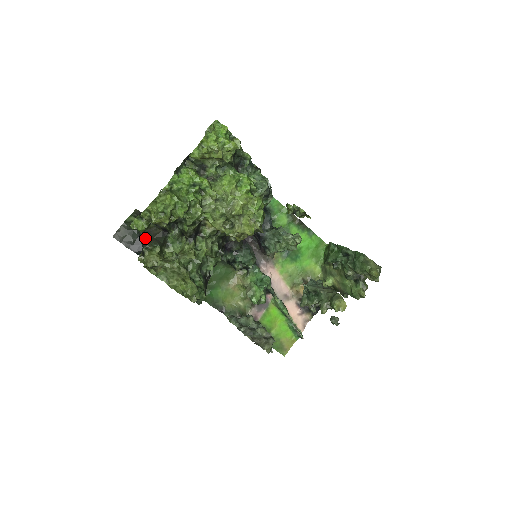
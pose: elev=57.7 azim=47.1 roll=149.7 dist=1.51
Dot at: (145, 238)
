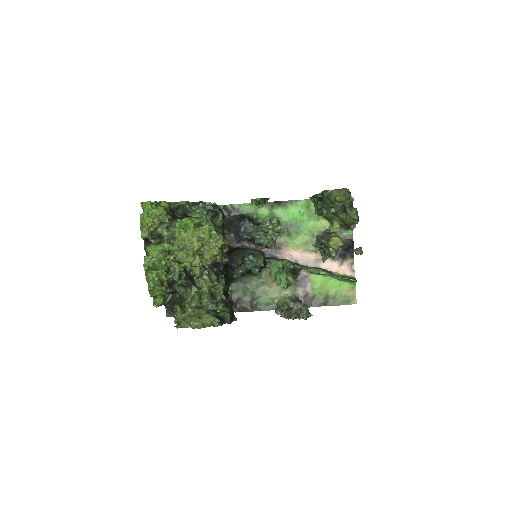
Dot at: (169, 306)
